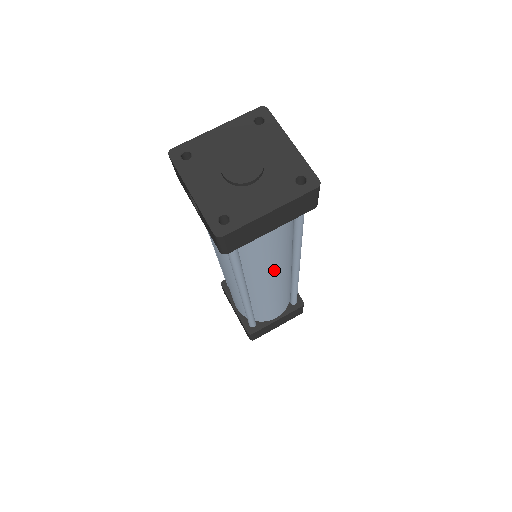
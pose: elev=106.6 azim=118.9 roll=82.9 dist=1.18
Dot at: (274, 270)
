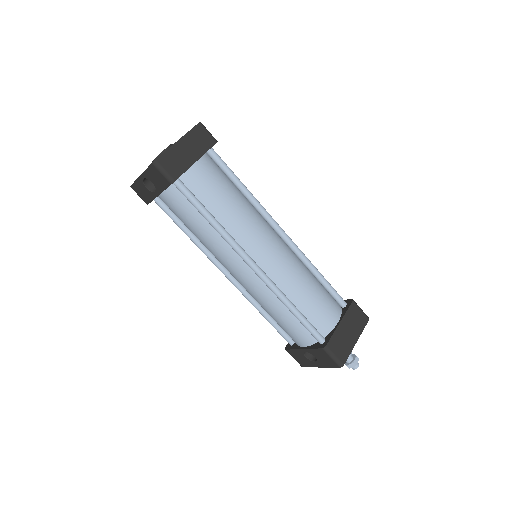
Dot at: (251, 223)
